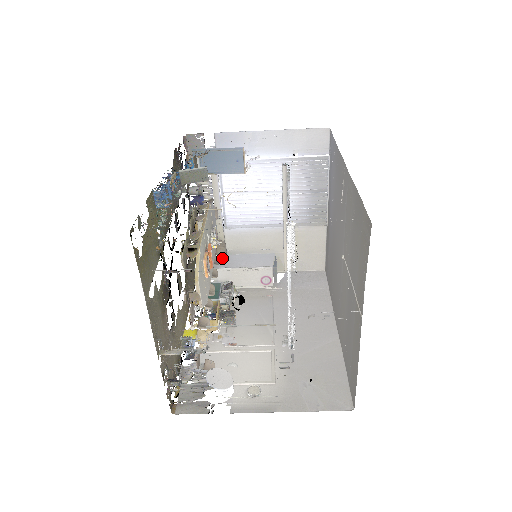
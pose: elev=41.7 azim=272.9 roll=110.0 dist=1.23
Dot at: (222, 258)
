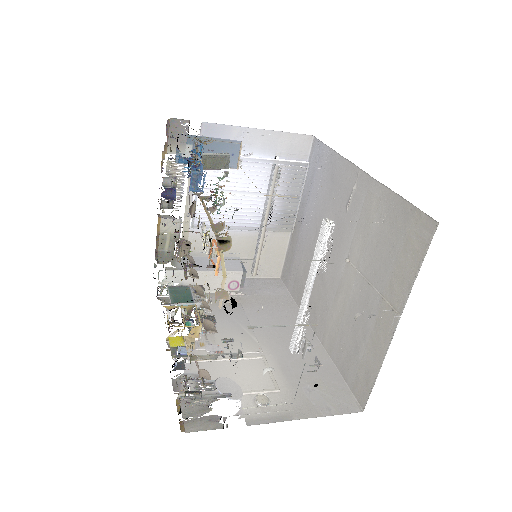
Dot at: (186, 260)
